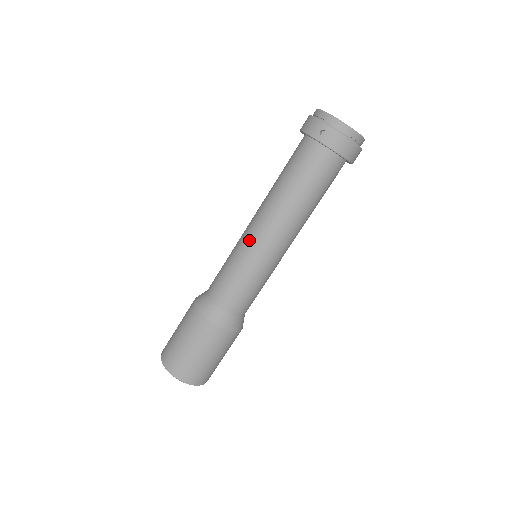
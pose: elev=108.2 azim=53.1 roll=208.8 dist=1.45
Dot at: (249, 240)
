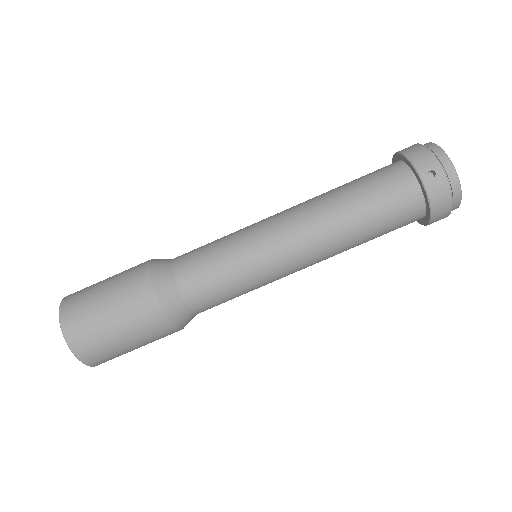
Dot at: (267, 236)
